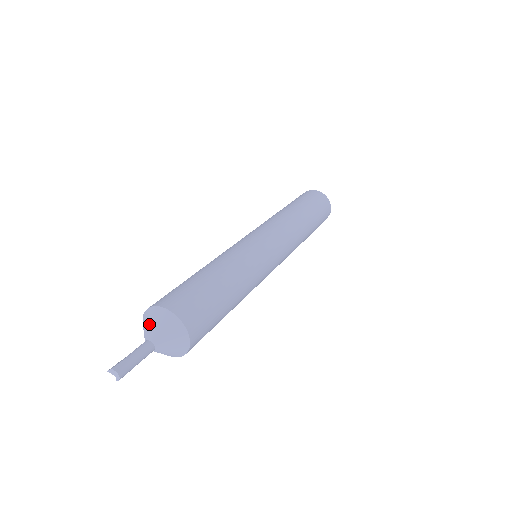
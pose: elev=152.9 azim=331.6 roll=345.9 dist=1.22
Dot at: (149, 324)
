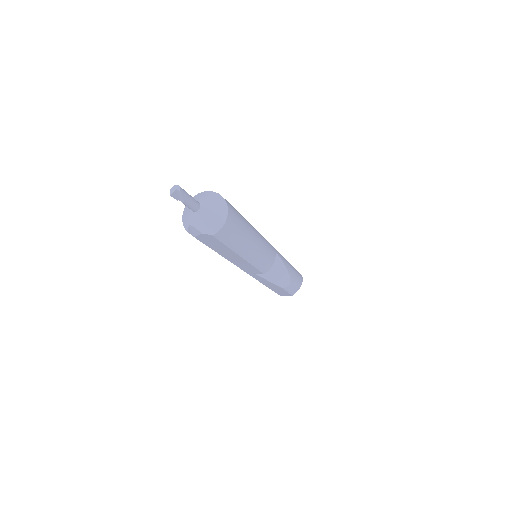
Dot at: (186, 211)
